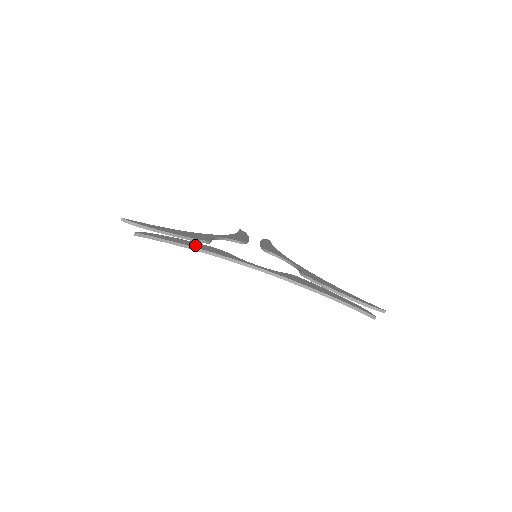
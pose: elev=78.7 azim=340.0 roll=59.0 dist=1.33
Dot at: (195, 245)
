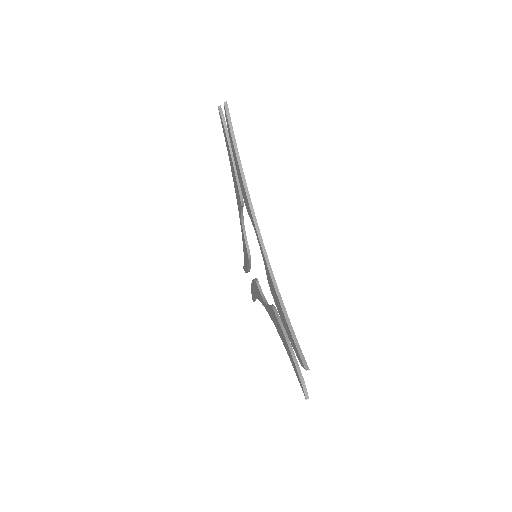
Dot at: occluded
